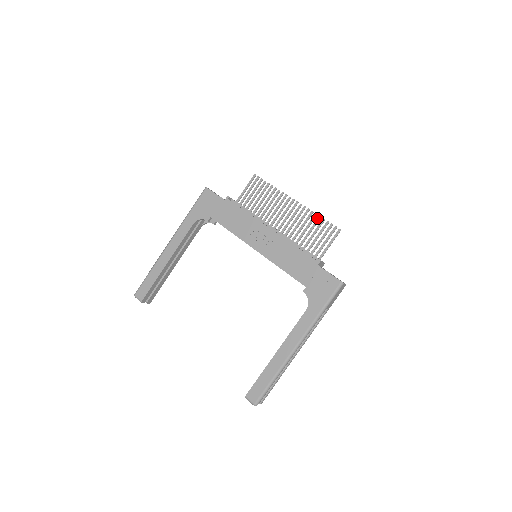
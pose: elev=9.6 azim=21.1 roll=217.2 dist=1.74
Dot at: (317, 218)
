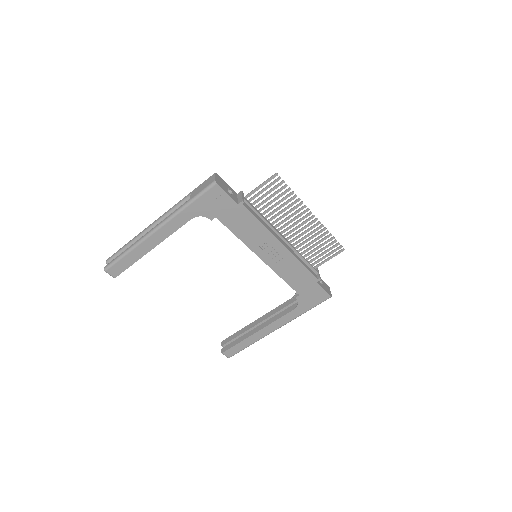
Dot at: (328, 236)
